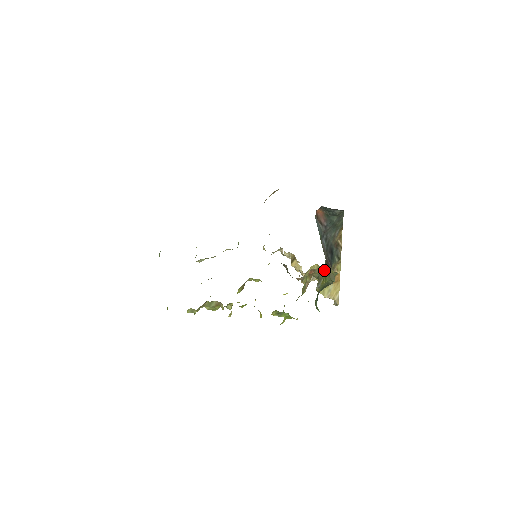
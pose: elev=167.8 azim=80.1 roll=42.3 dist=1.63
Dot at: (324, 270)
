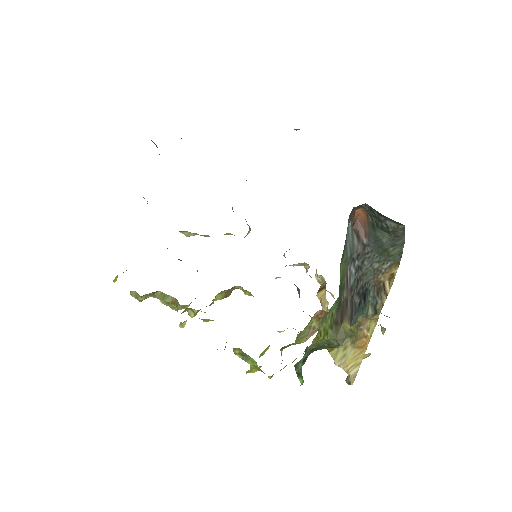
Dot at: (329, 318)
